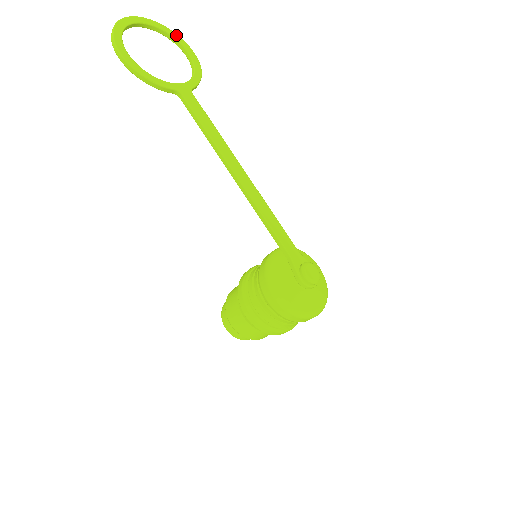
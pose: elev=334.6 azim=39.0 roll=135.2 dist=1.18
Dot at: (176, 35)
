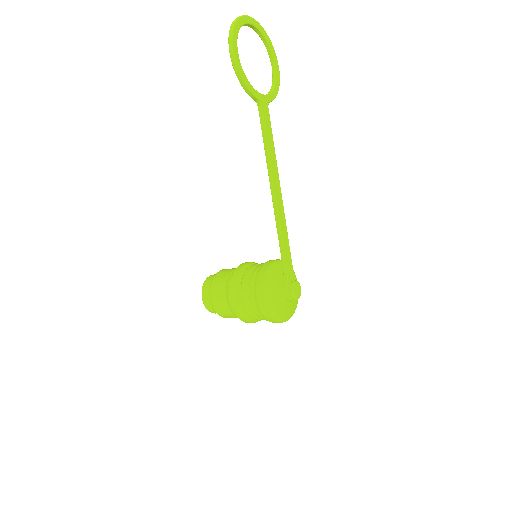
Dot at: (272, 46)
